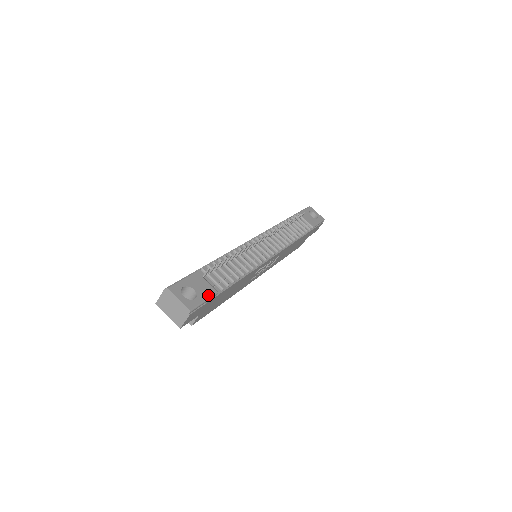
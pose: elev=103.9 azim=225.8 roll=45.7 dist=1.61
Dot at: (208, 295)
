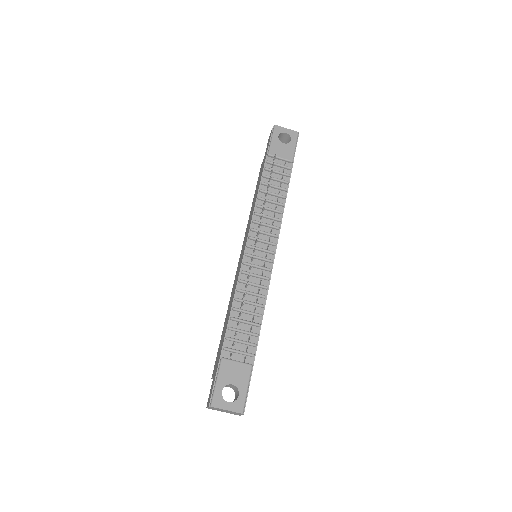
Dot at: (246, 379)
